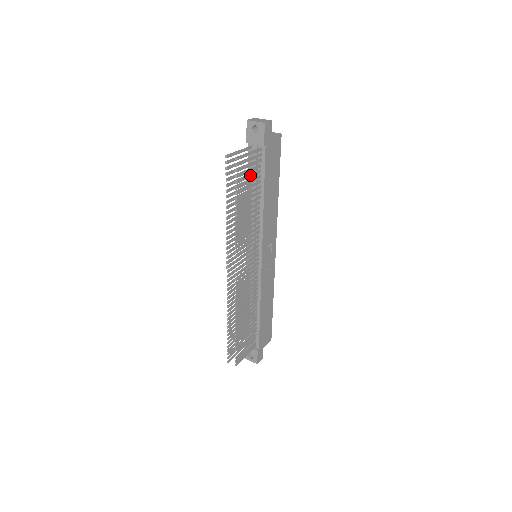
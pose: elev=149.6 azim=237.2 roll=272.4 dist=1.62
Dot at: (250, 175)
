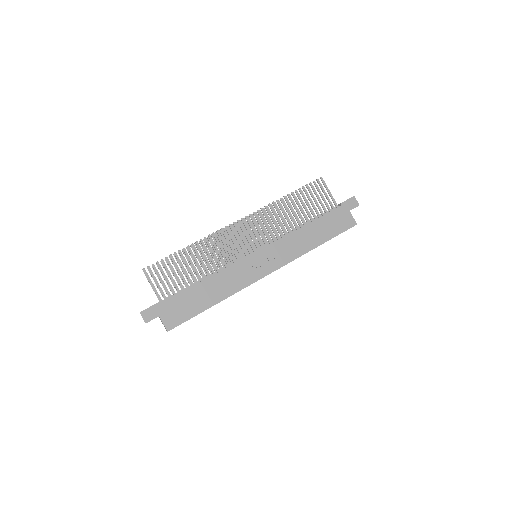
Dot at: (316, 201)
